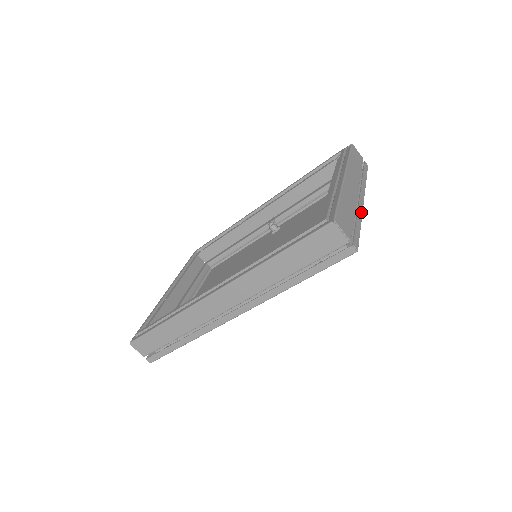
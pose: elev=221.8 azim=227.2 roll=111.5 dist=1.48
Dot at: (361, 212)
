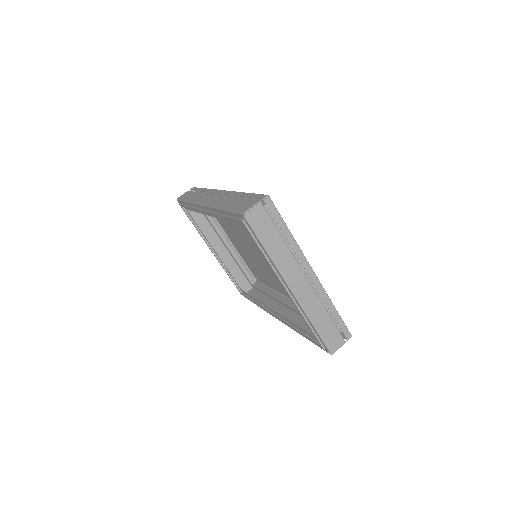
Dot at: (325, 294)
